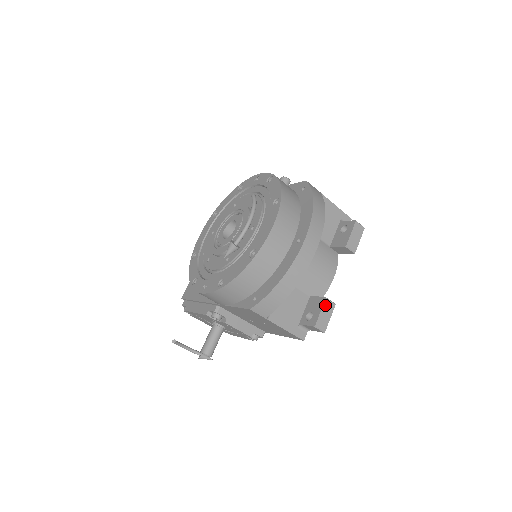
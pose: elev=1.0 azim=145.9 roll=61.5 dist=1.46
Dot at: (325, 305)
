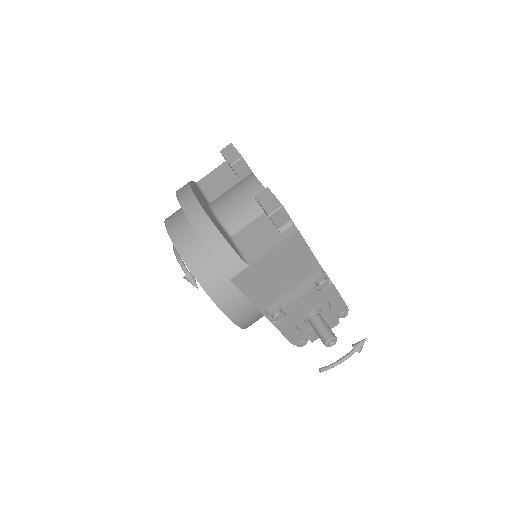
Dot at: (259, 199)
